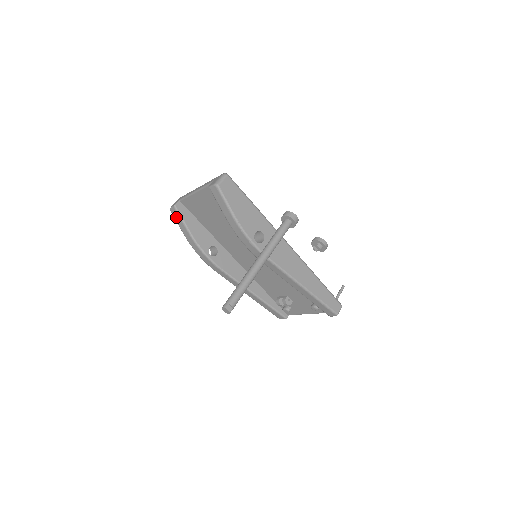
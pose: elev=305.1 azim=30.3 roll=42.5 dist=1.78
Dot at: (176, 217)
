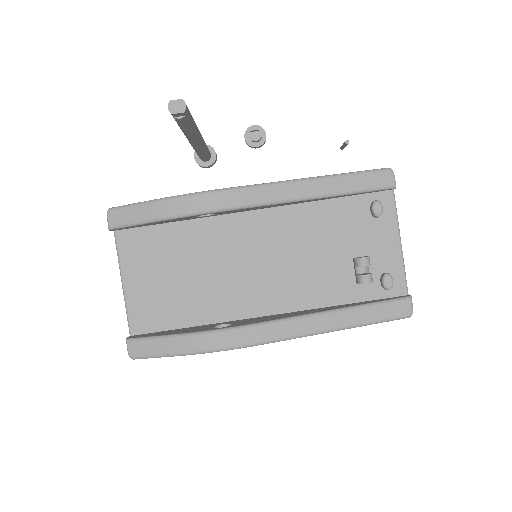
Dot at: (142, 350)
